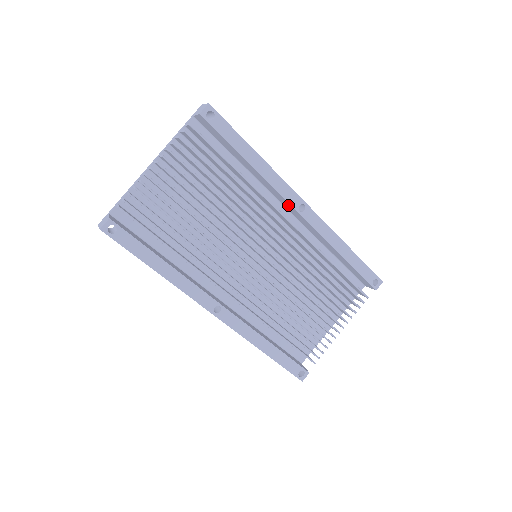
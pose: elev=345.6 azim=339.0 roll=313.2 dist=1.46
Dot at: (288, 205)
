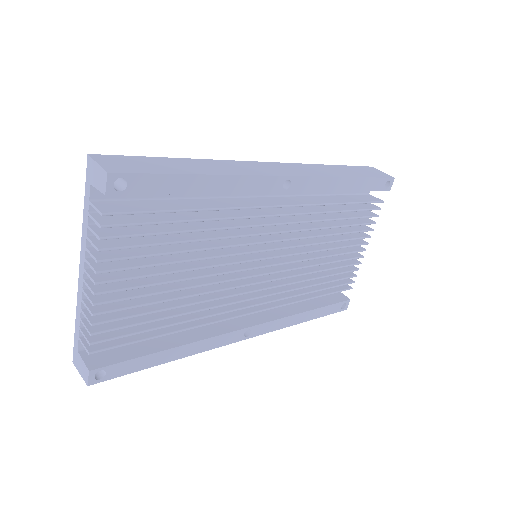
Dot at: occluded
